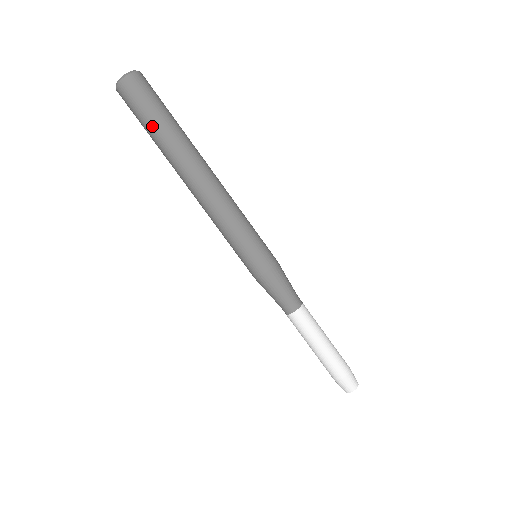
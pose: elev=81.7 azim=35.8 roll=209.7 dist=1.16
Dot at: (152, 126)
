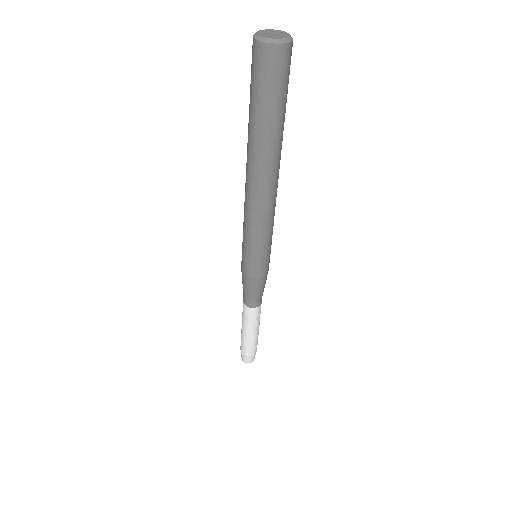
Dot at: (255, 109)
